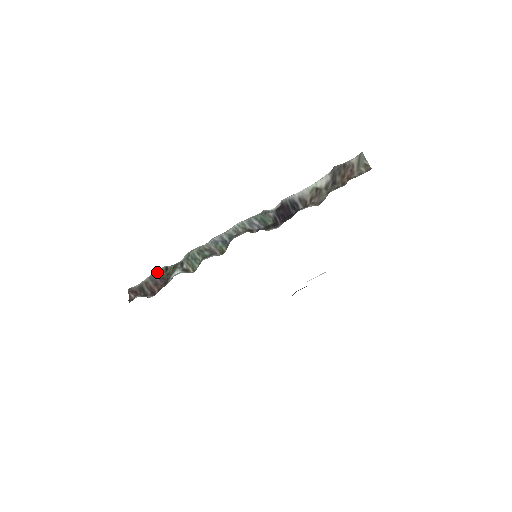
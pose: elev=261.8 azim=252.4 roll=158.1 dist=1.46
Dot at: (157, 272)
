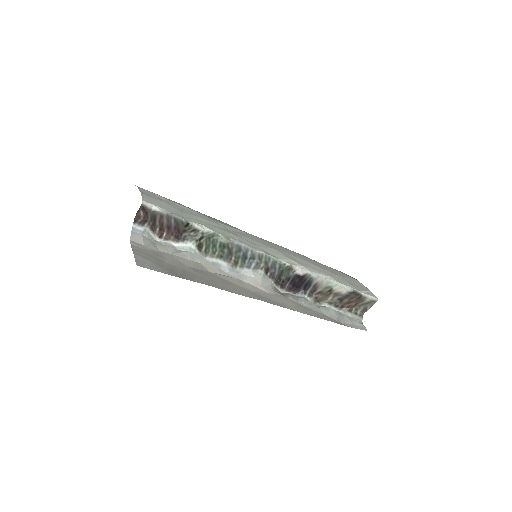
Dot at: (177, 219)
